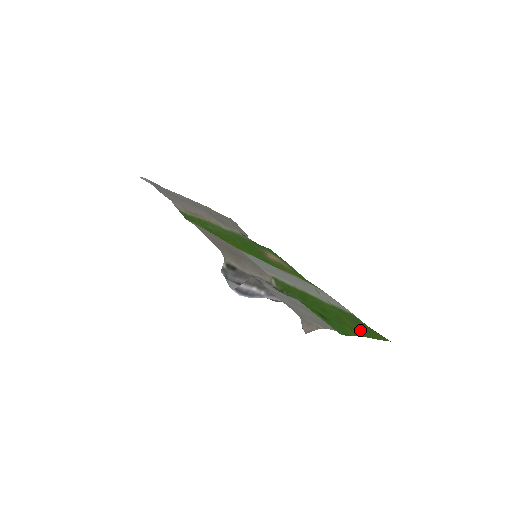
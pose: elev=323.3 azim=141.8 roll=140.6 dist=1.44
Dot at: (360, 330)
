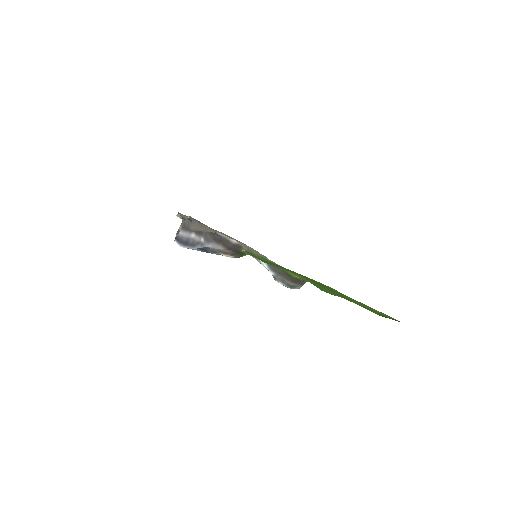
Dot at: (333, 289)
